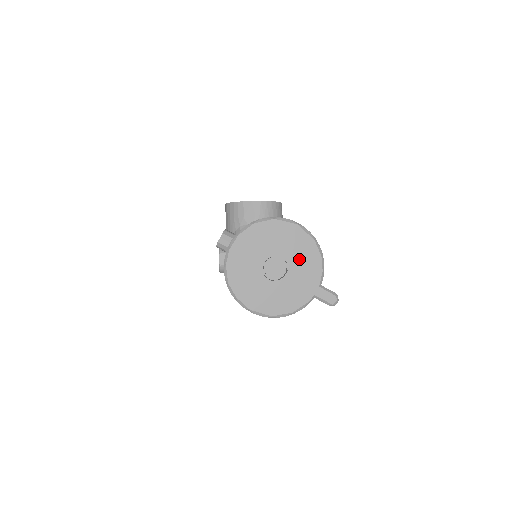
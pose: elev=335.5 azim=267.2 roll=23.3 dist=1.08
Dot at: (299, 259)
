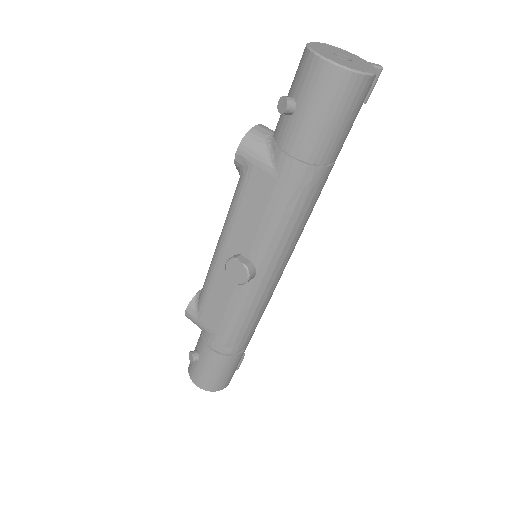
Dot at: (345, 54)
